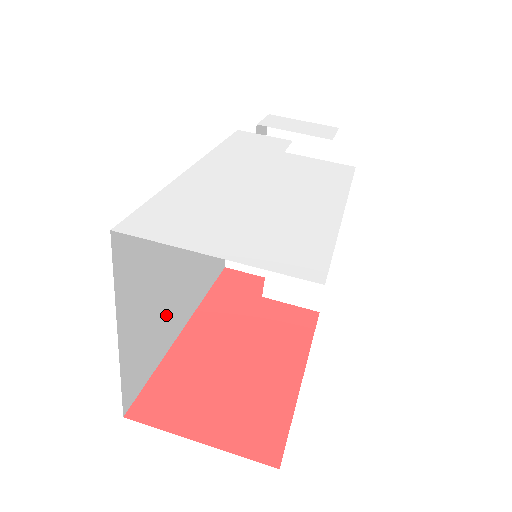
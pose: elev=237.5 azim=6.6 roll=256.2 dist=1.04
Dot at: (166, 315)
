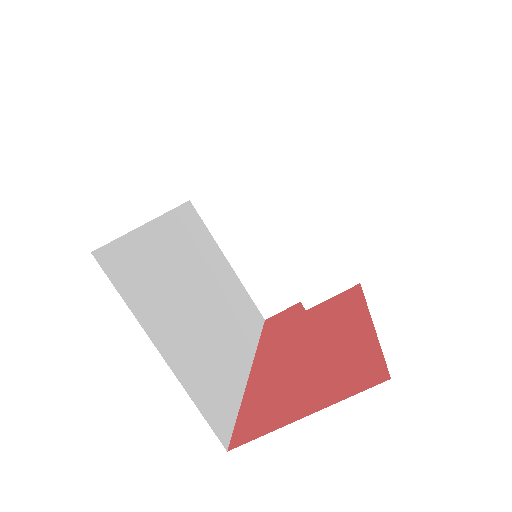
Dot at: (215, 350)
